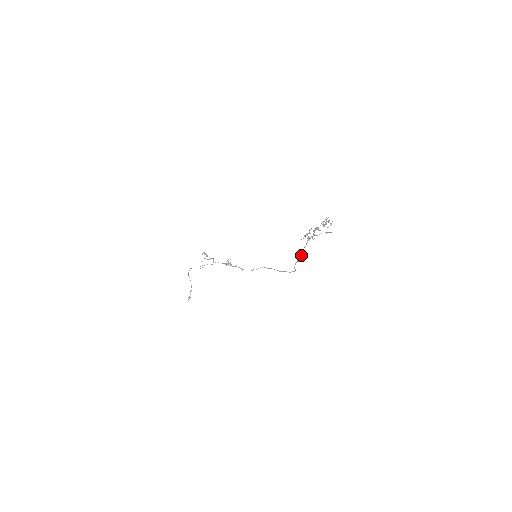
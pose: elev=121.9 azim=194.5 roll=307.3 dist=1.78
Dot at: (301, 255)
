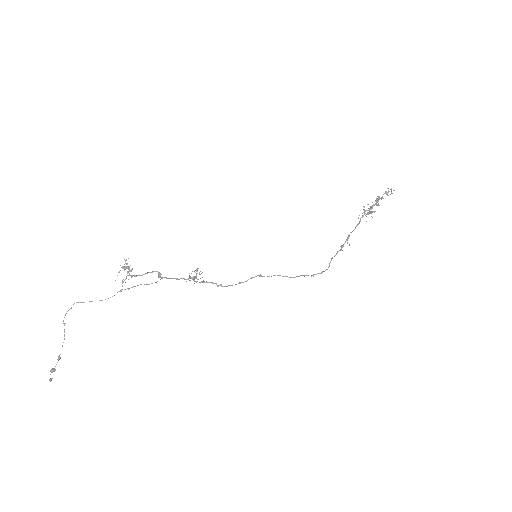
Dot at: occluded
